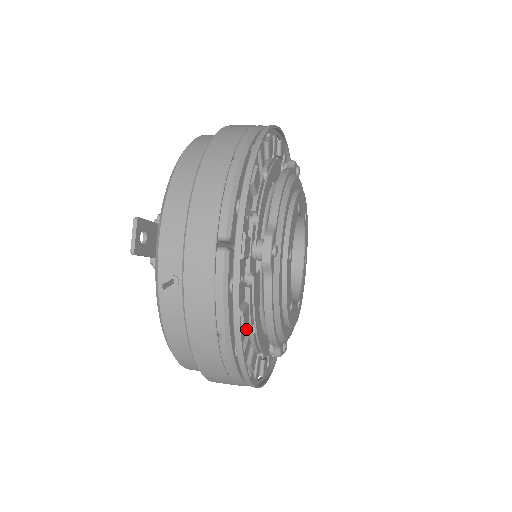
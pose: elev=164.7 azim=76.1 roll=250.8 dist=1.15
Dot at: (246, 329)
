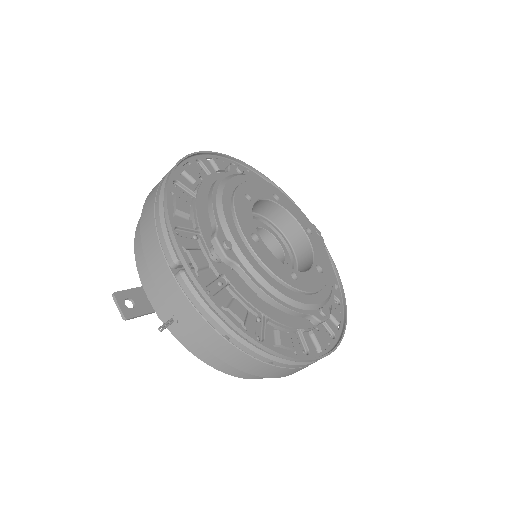
Dot at: (254, 319)
